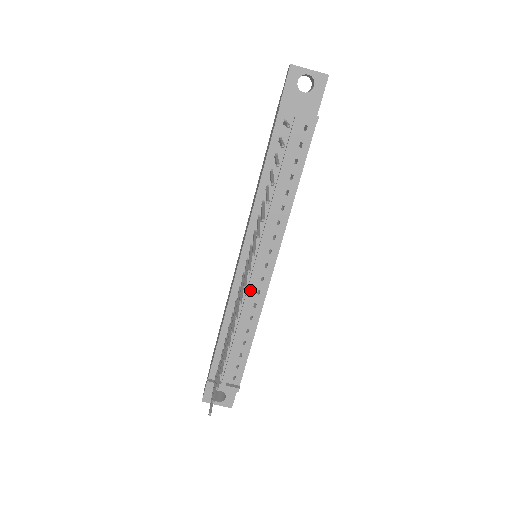
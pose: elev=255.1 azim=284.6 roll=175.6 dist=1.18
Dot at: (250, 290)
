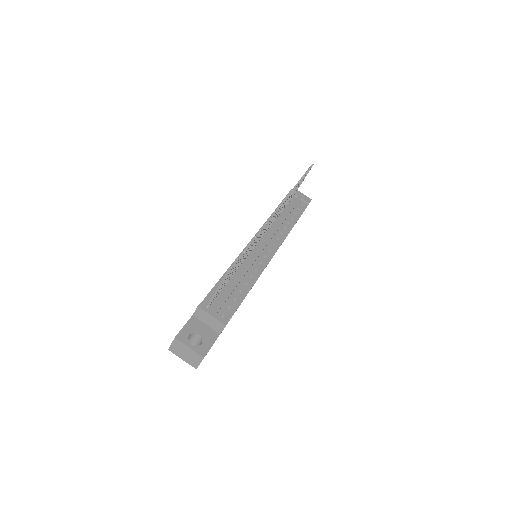
Dot at: (257, 255)
